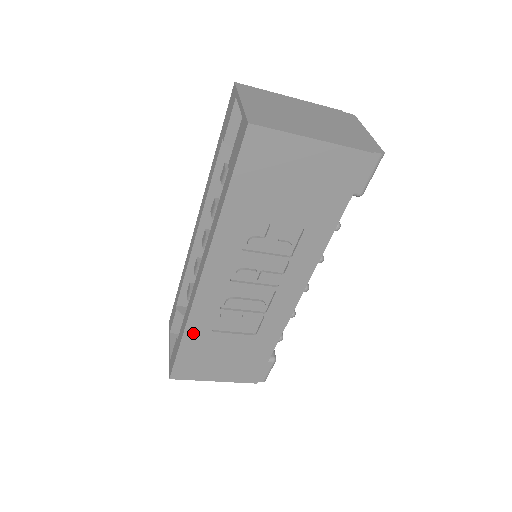
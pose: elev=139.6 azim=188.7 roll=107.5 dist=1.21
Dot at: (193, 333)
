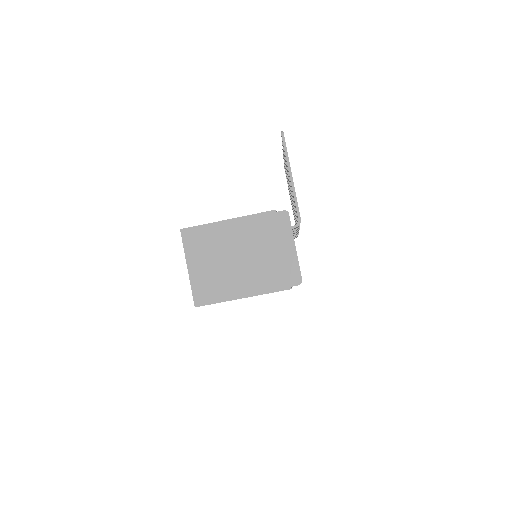
Dot at: occluded
